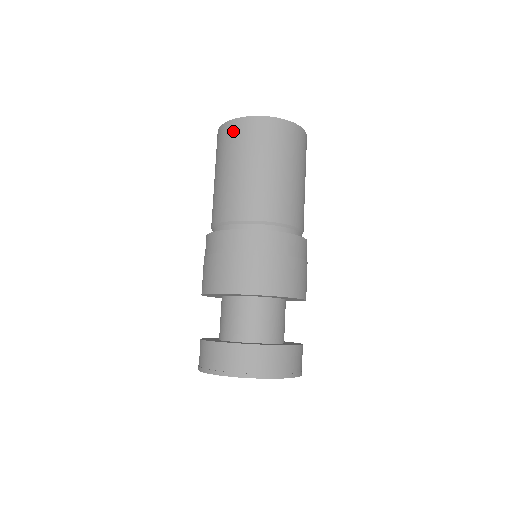
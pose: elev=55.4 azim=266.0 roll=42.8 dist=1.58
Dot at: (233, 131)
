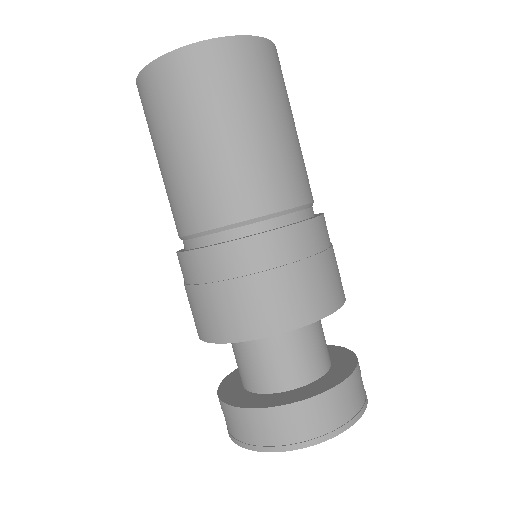
Dot at: occluded
